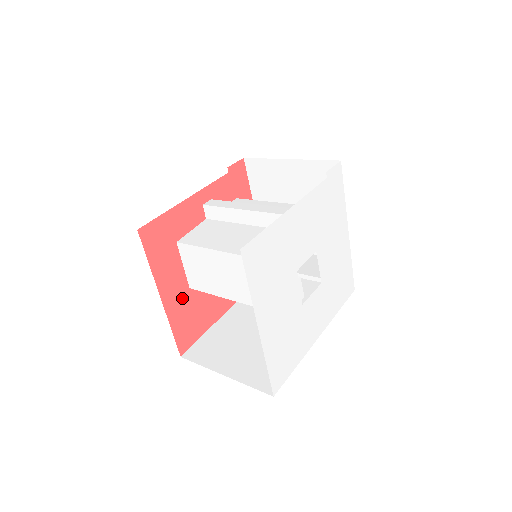
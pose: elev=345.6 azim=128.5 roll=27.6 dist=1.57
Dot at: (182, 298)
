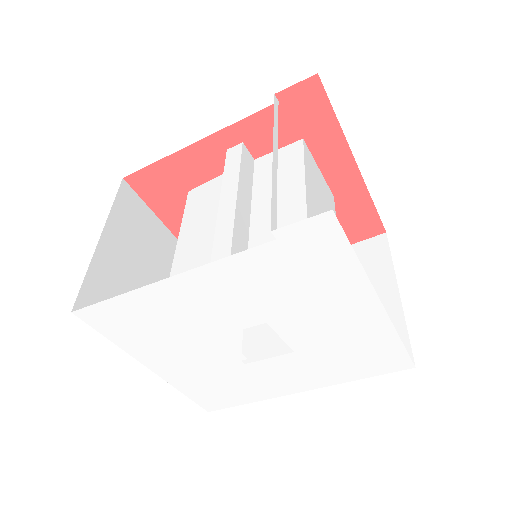
Dot at: occluded
